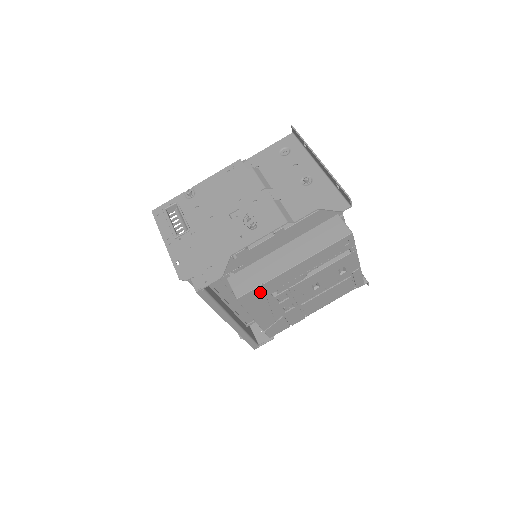
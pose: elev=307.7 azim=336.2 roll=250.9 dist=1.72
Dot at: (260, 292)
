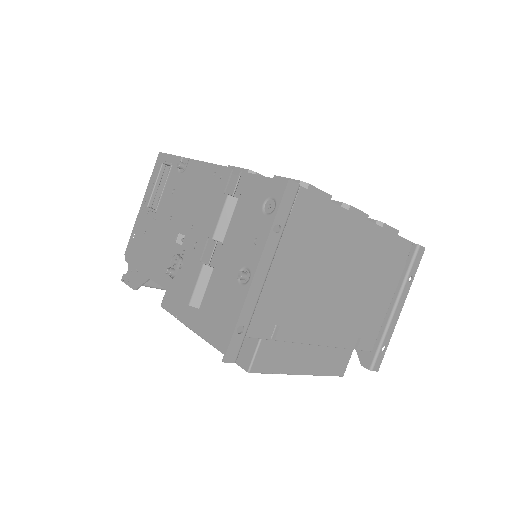
Dot at: occluded
